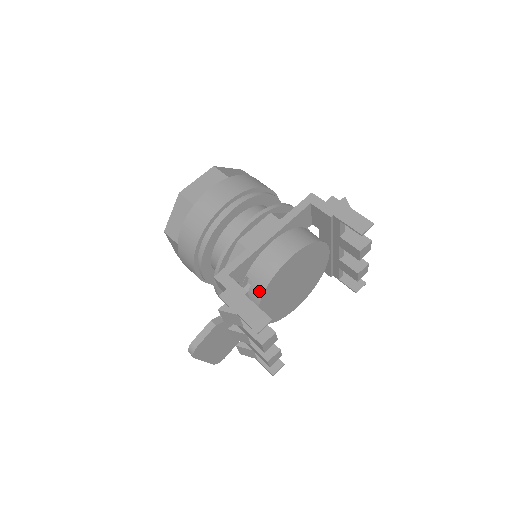
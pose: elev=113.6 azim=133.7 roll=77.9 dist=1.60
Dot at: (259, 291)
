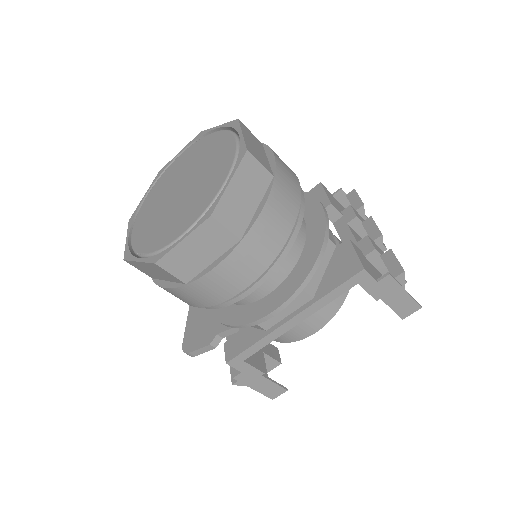
Dot at: occluded
